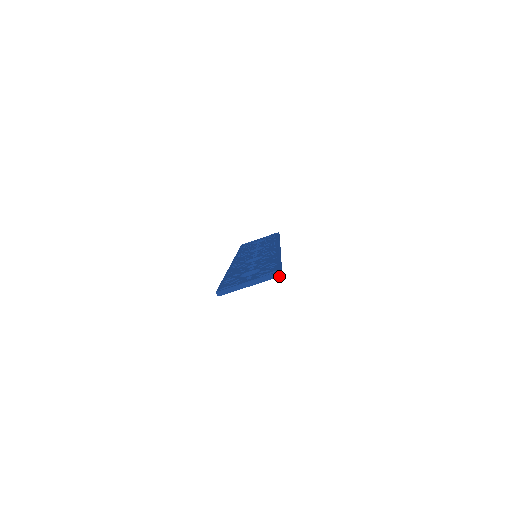
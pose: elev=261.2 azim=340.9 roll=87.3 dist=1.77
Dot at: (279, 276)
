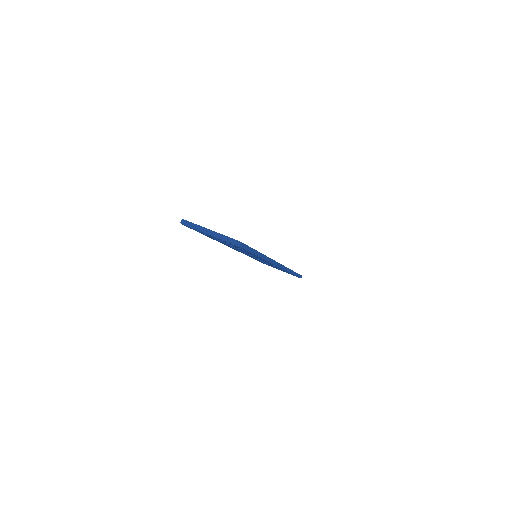
Dot at: (236, 245)
